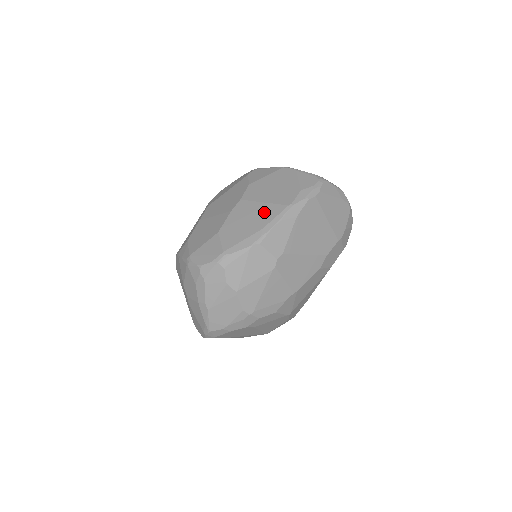
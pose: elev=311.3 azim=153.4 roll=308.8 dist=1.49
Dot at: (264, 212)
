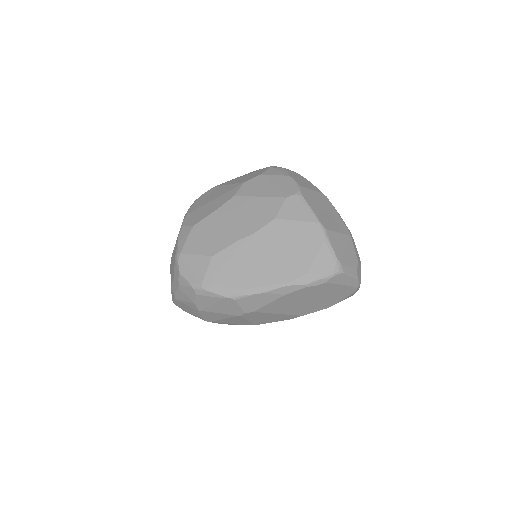
Dot at: (260, 271)
